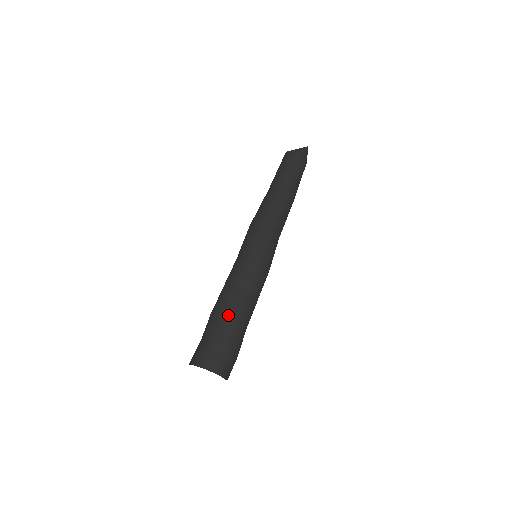
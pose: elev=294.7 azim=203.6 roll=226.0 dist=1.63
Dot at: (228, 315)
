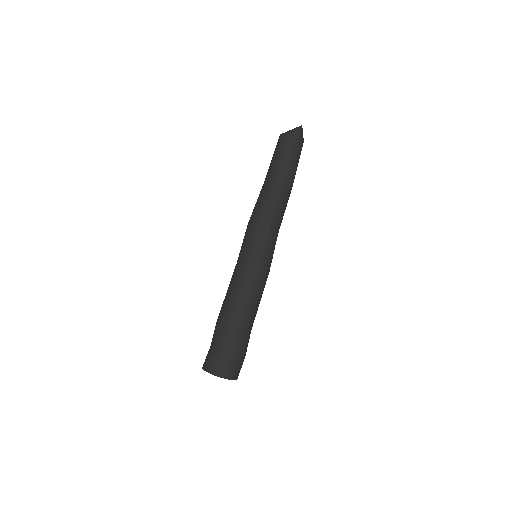
Dot at: (230, 324)
